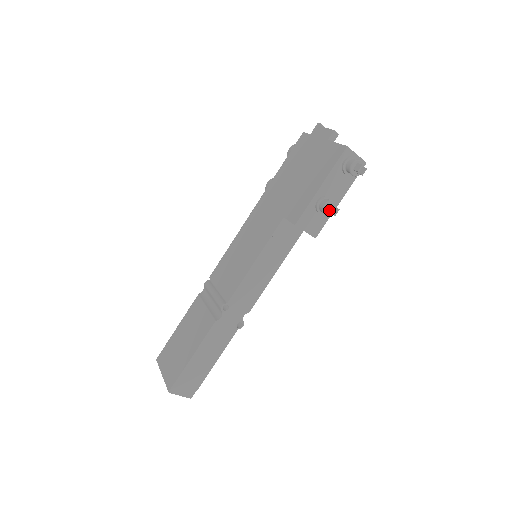
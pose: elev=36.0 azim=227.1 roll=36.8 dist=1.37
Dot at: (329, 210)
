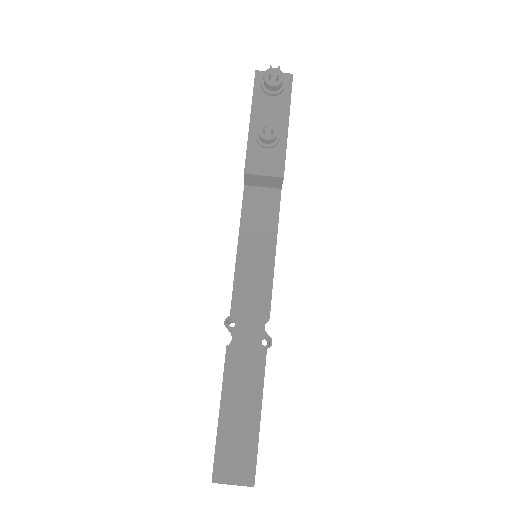
Dot at: (263, 129)
